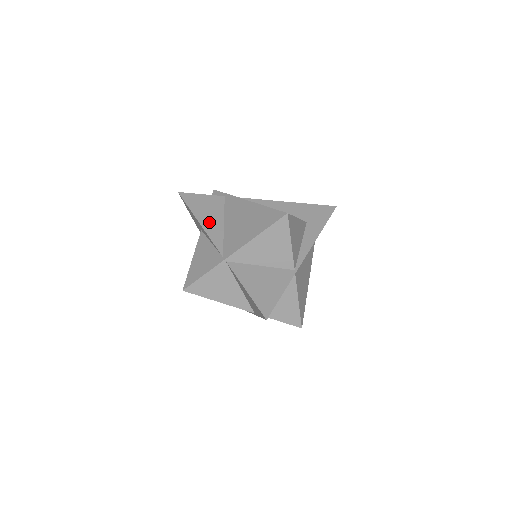
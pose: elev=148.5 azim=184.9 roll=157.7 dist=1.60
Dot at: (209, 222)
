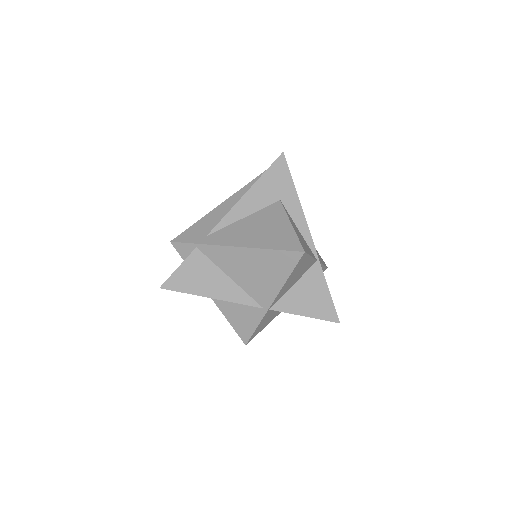
Dot at: (218, 289)
